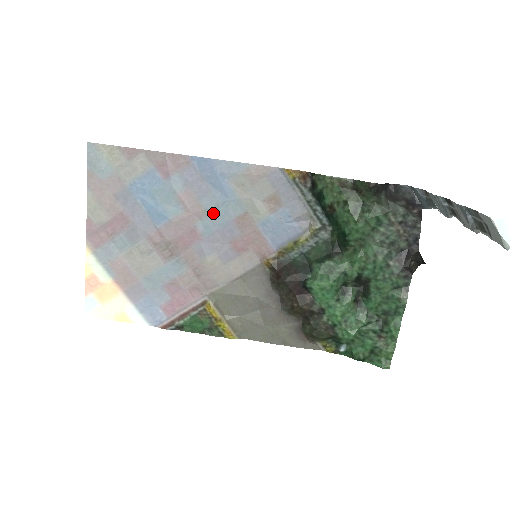
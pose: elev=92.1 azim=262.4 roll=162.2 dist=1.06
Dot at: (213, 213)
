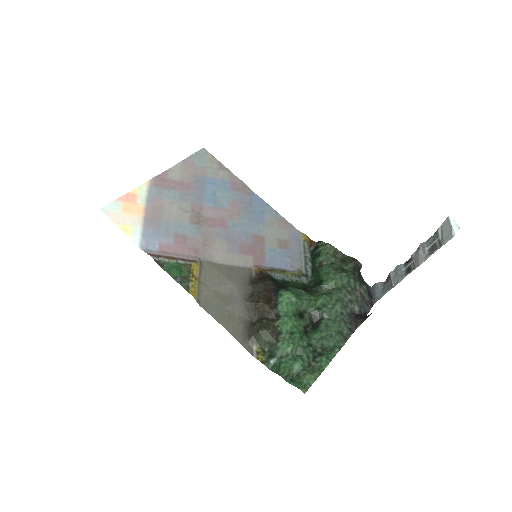
Dot at: (244, 223)
